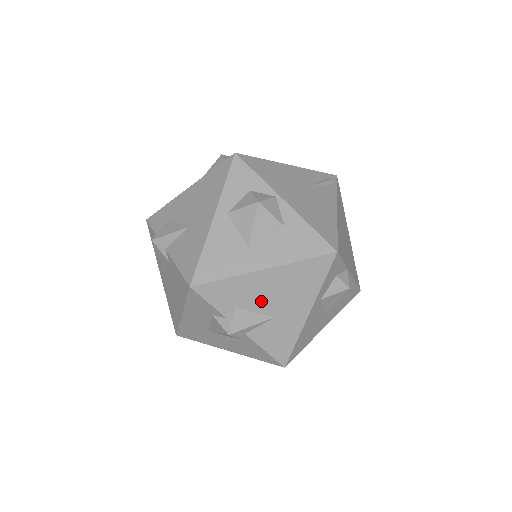
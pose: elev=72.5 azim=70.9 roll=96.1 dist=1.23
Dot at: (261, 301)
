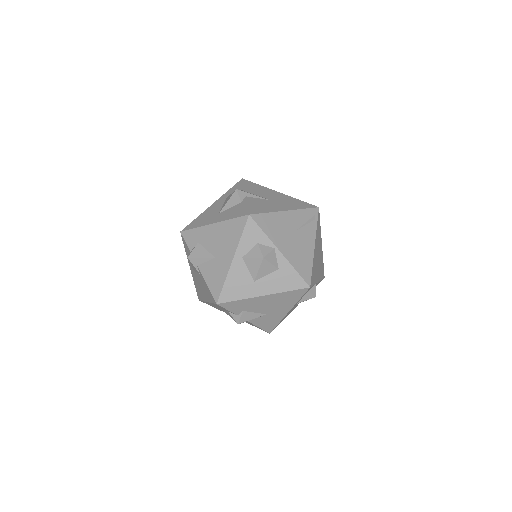
Dot at: (259, 308)
